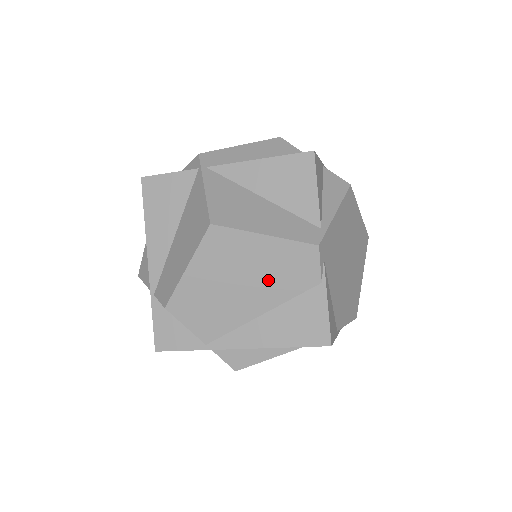
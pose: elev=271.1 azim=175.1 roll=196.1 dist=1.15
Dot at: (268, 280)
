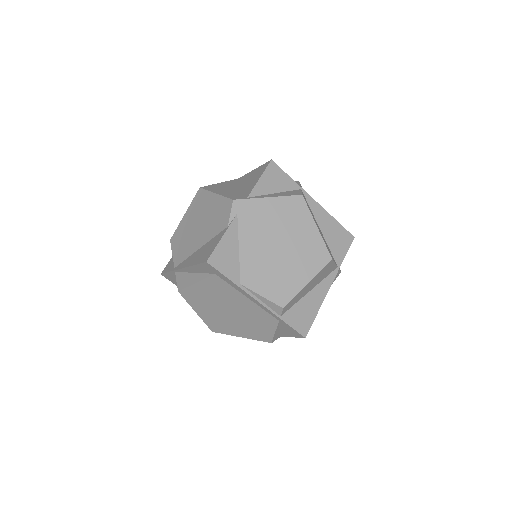
Dot at: (208, 224)
